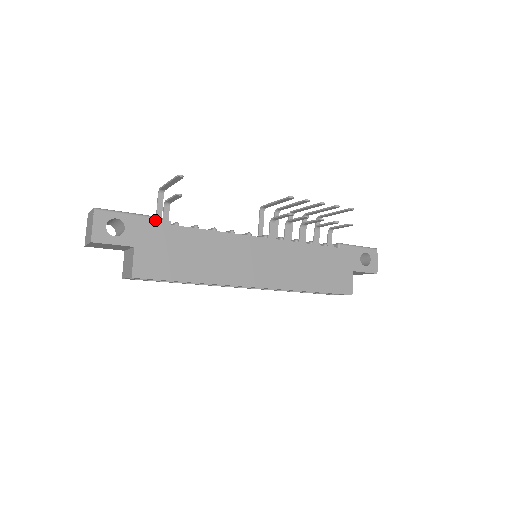
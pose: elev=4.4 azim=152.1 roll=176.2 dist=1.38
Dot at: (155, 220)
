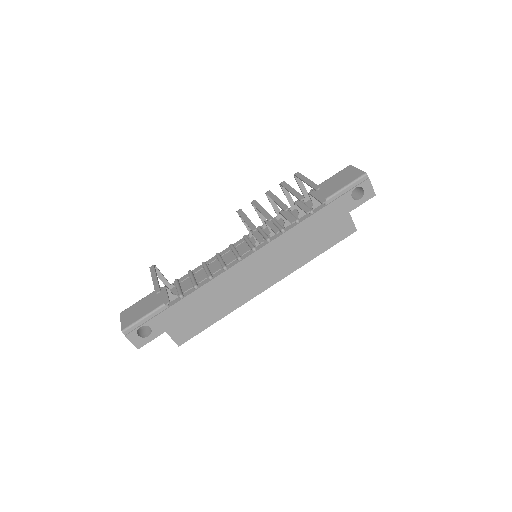
Dot at: (165, 307)
